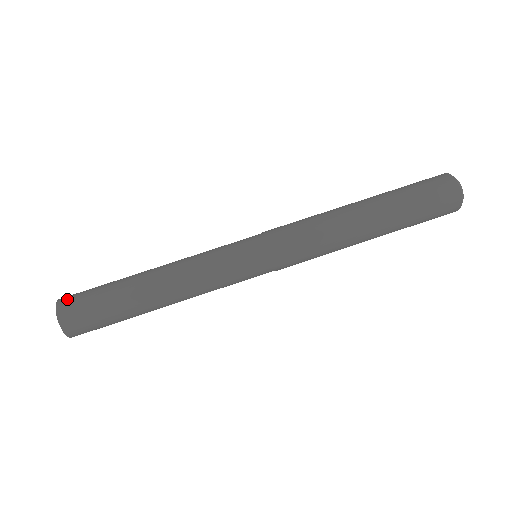
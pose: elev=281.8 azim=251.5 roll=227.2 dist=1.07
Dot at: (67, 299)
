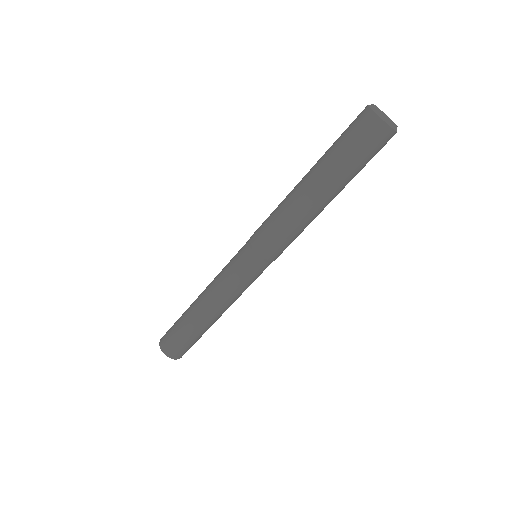
Dot at: (168, 350)
